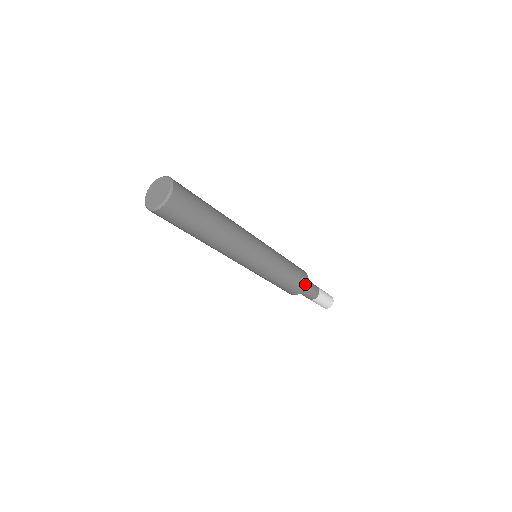
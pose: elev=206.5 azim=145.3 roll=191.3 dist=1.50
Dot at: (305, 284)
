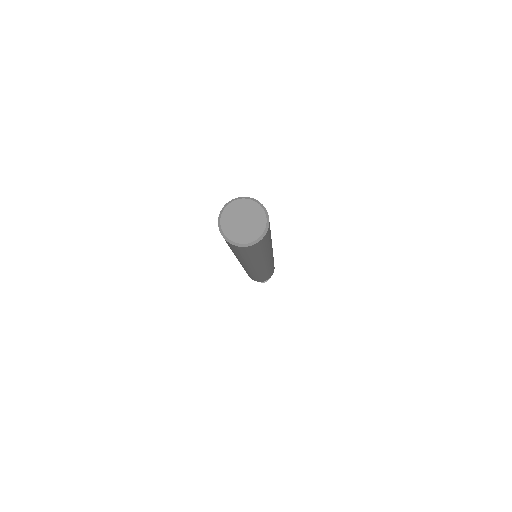
Dot at: occluded
